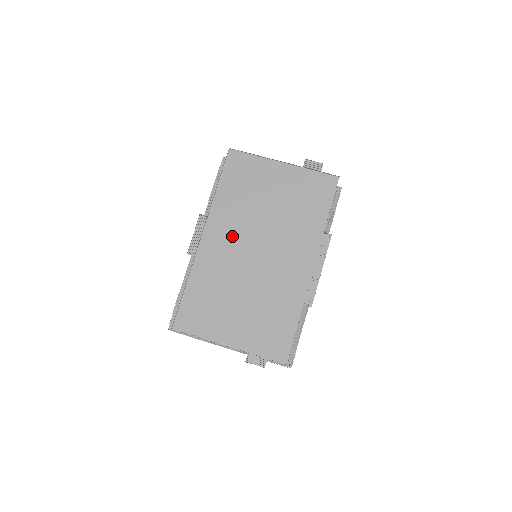
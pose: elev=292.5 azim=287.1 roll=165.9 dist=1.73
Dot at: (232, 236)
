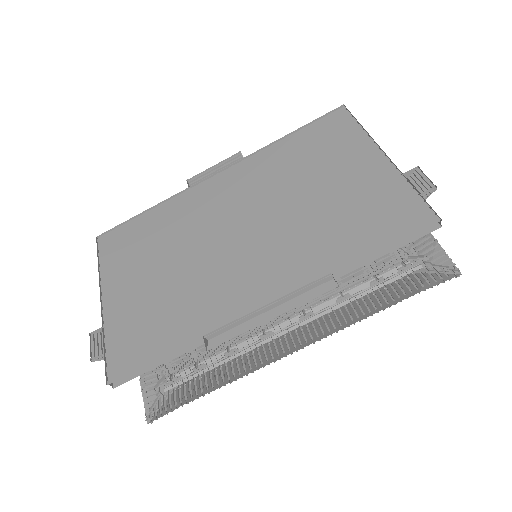
Dot at: (239, 195)
